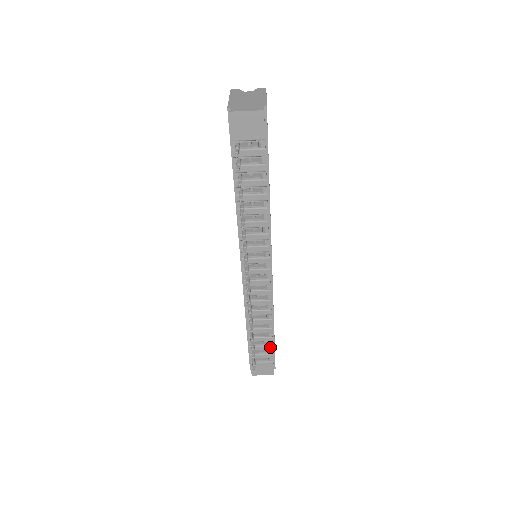
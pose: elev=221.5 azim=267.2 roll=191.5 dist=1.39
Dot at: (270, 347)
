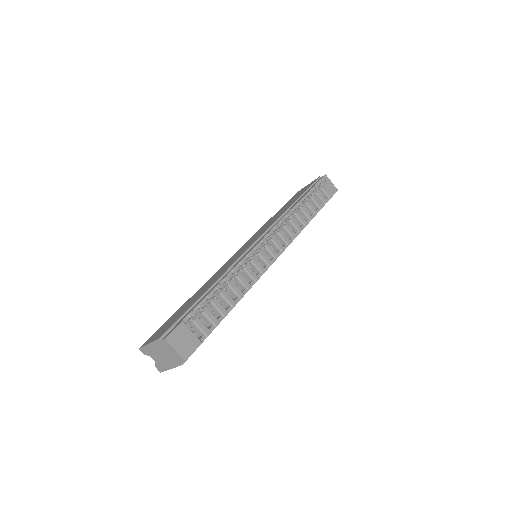
Dot at: (217, 321)
